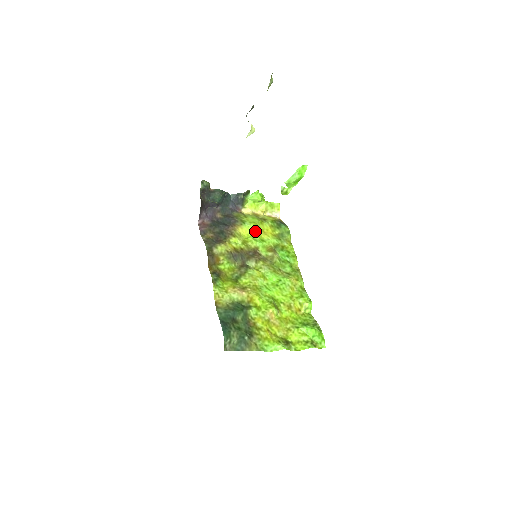
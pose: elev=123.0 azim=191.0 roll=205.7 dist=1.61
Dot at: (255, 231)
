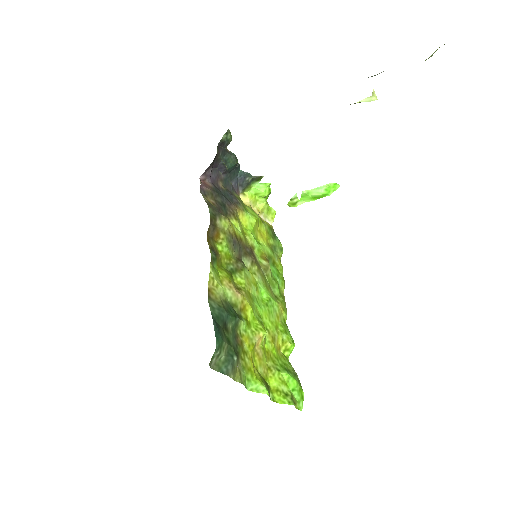
Dot at: (254, 227)
